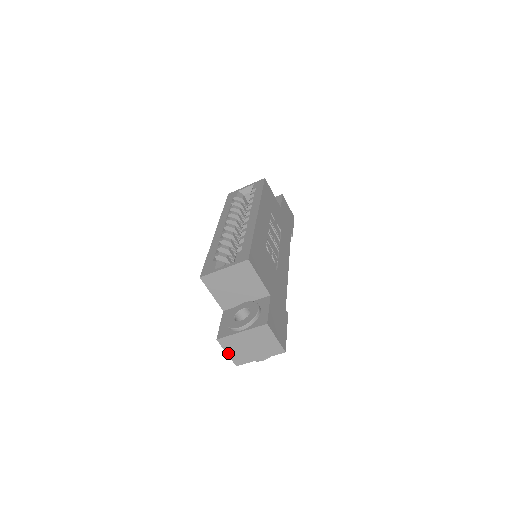
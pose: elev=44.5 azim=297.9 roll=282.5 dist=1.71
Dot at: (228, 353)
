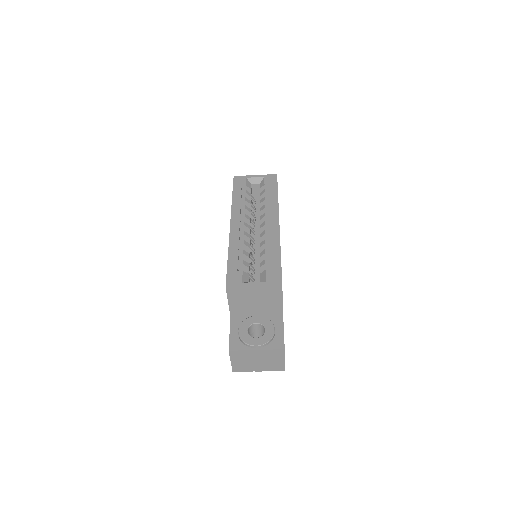
Dot at: (232, 362)
